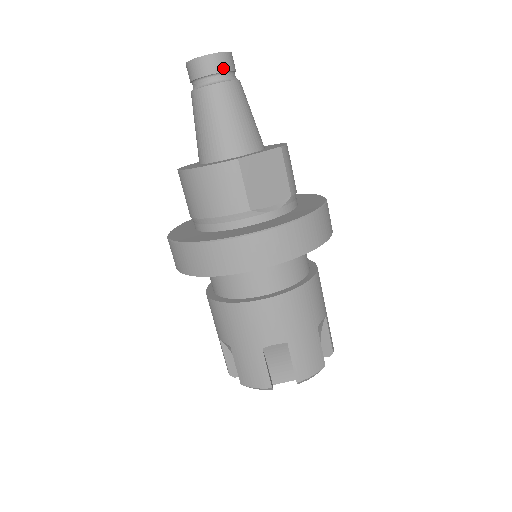
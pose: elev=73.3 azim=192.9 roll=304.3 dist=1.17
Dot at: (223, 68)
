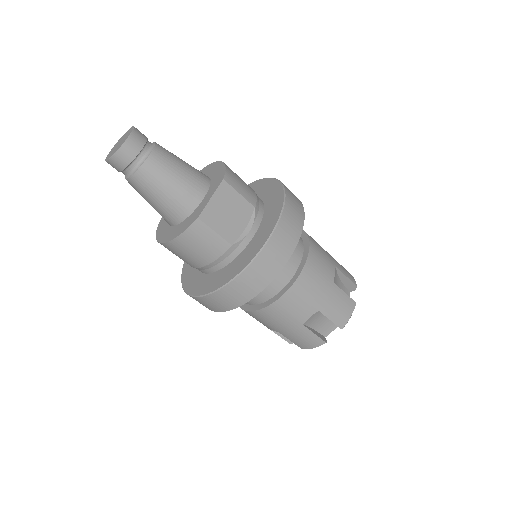
Dot at: (137, 150)
